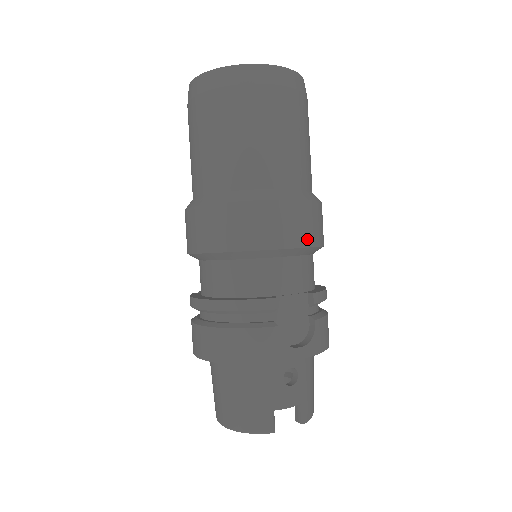
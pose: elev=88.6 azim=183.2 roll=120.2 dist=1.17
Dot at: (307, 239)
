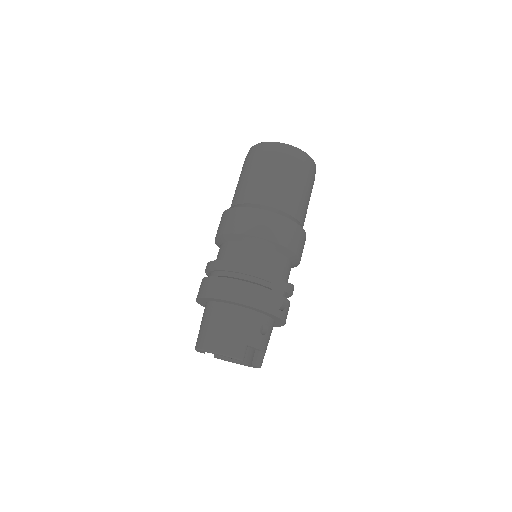
Dot at: (299, 251)
